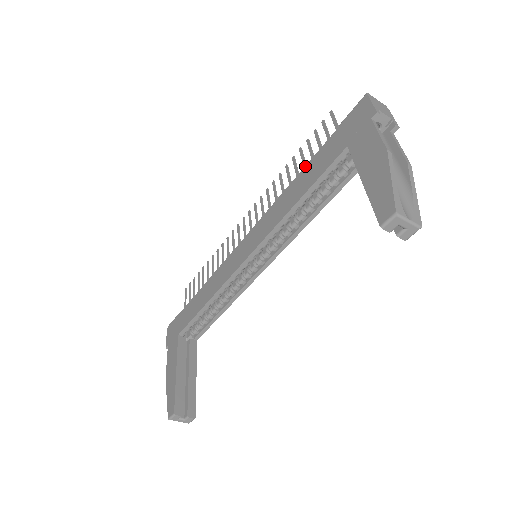
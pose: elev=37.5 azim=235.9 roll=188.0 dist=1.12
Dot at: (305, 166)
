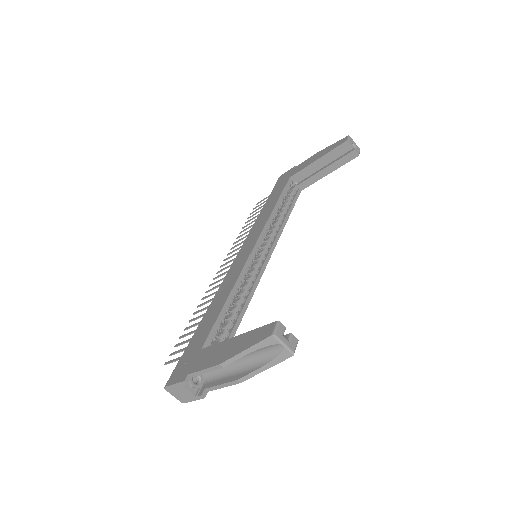
Dot at: (263, 206)
